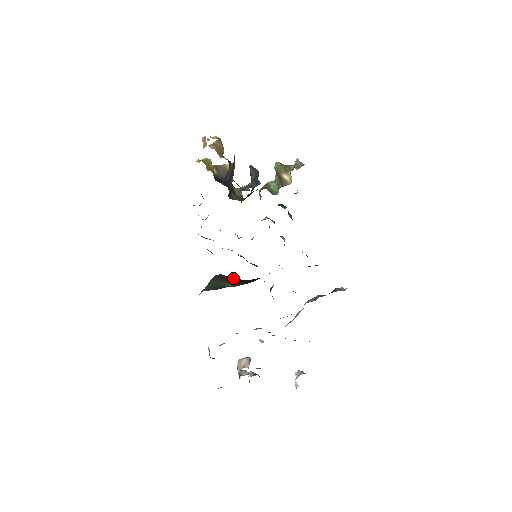
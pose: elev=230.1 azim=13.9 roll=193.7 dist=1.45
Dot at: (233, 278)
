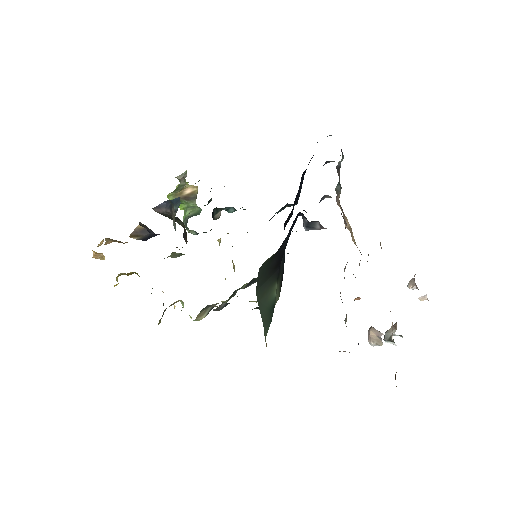
Dot at: (270, 270)
